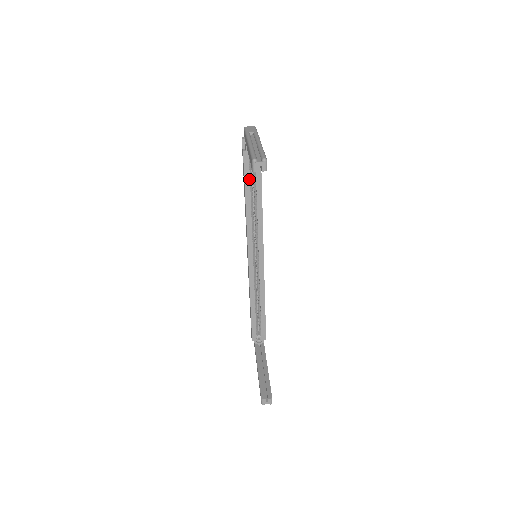
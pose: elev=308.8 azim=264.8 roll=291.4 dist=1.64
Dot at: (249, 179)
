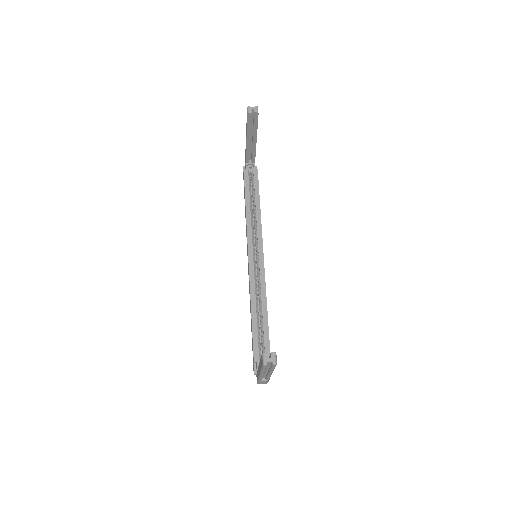
Dot at: (249, 189)
